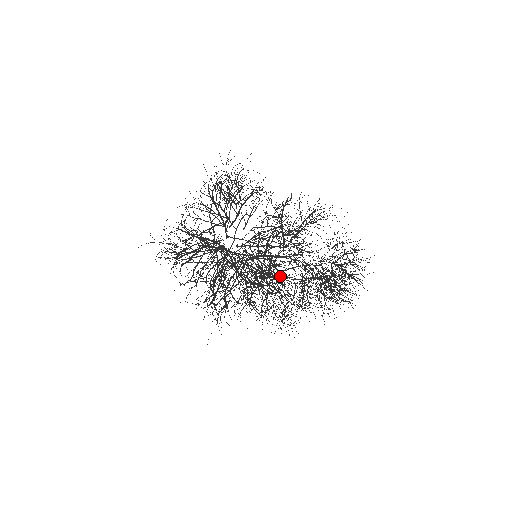
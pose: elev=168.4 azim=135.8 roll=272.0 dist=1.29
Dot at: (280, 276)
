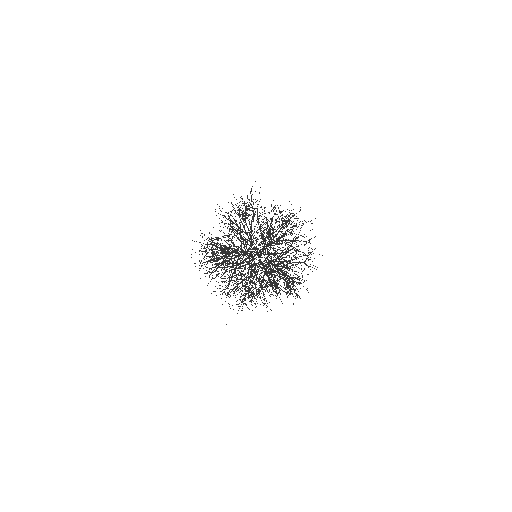
Dot at: (239, 259)
